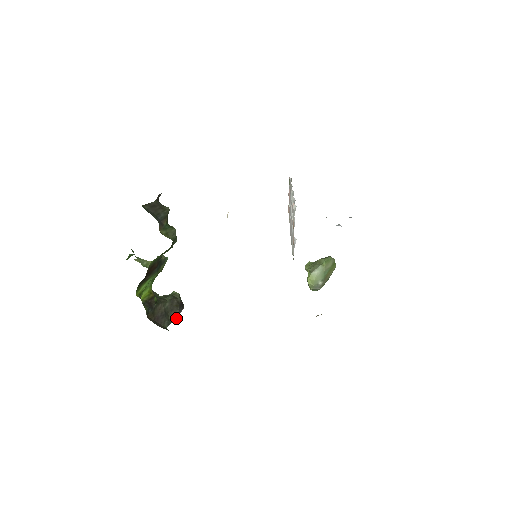
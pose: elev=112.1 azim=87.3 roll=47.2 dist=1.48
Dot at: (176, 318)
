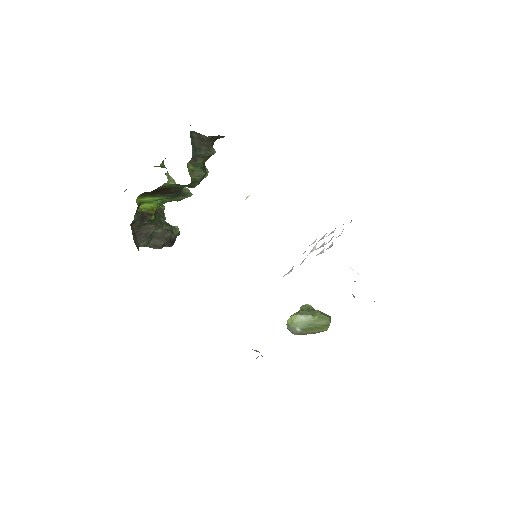
Dot at: (156, 247)
